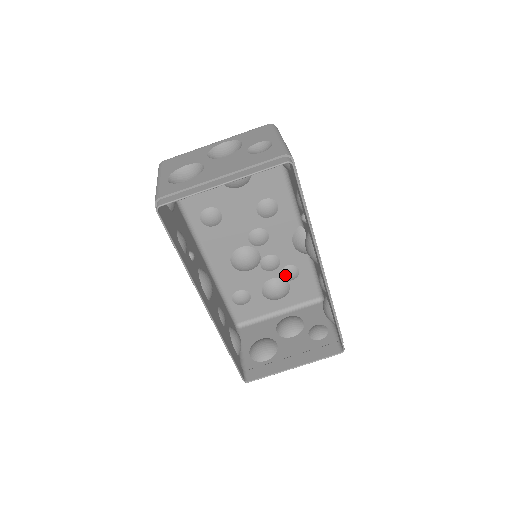
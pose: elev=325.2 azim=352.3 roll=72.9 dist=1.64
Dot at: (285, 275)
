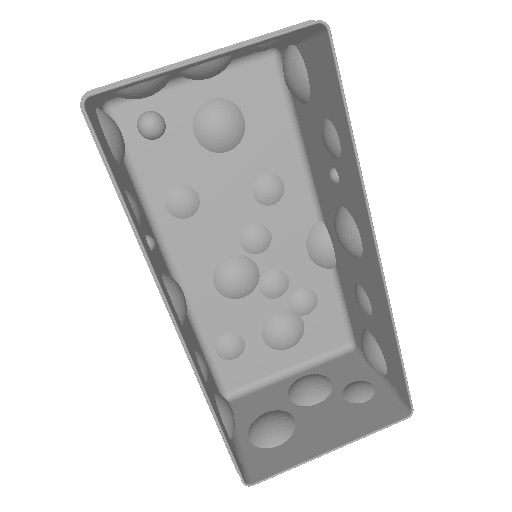
Dot at: (297, 305)
